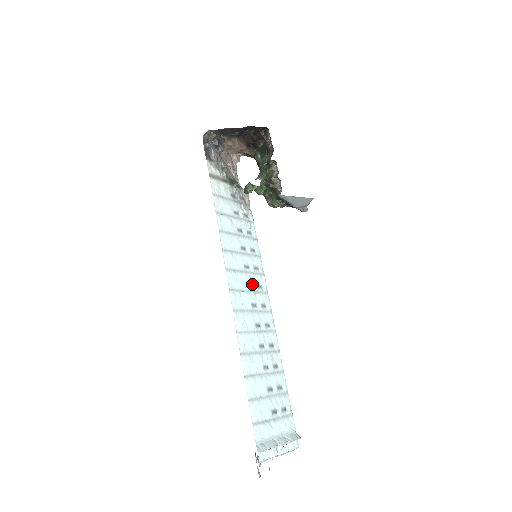
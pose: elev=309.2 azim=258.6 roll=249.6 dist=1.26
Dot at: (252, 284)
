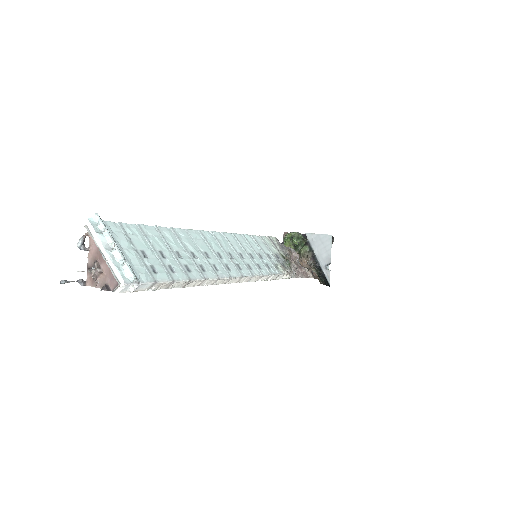
Dot at: (234, 258)
